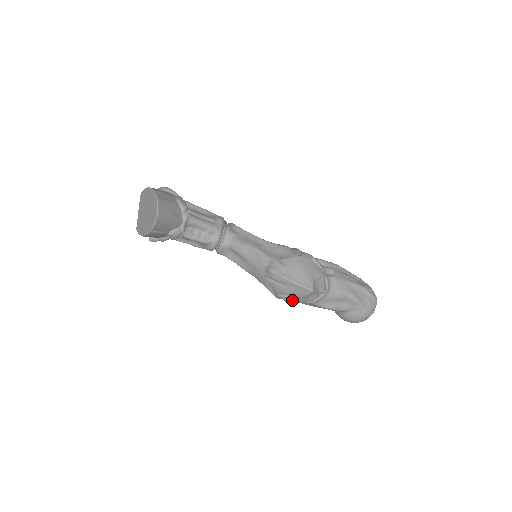
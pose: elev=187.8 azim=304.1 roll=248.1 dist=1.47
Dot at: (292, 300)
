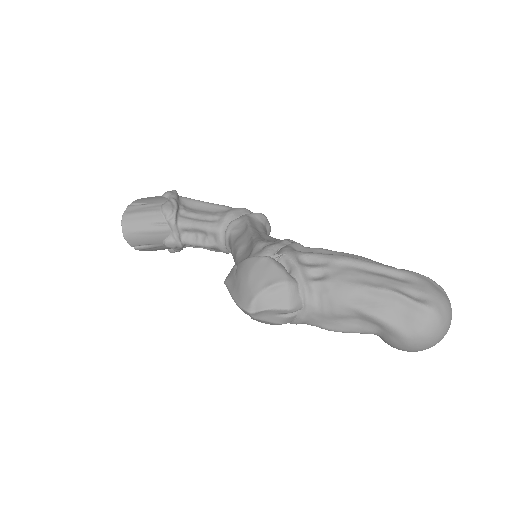
Dot at: occluded
